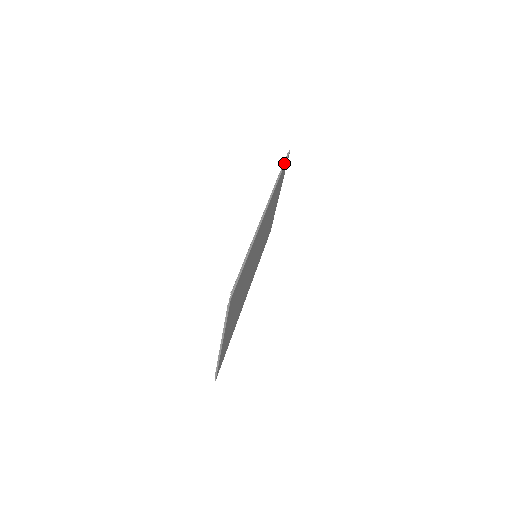
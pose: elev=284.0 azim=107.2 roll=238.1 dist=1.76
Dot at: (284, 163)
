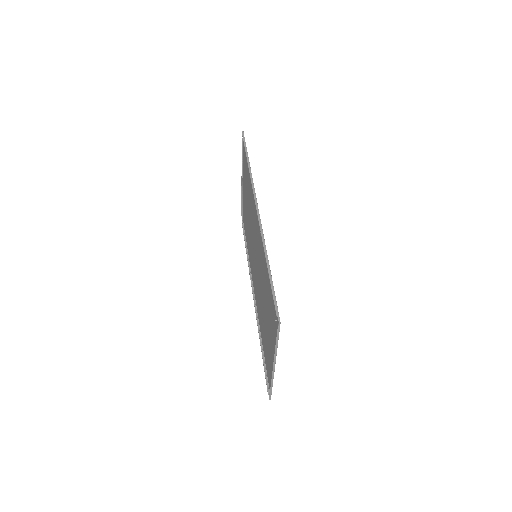
Dot at: (245, 147)
